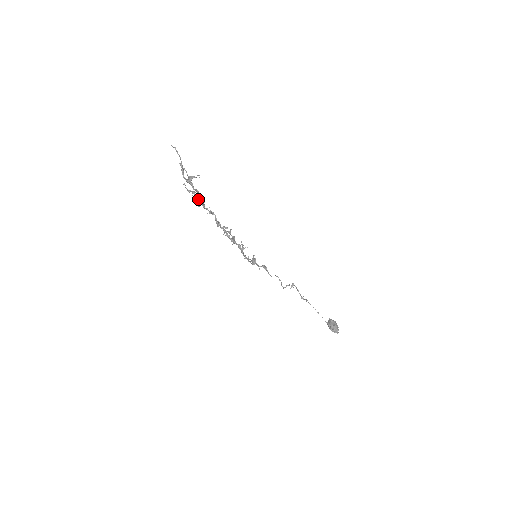
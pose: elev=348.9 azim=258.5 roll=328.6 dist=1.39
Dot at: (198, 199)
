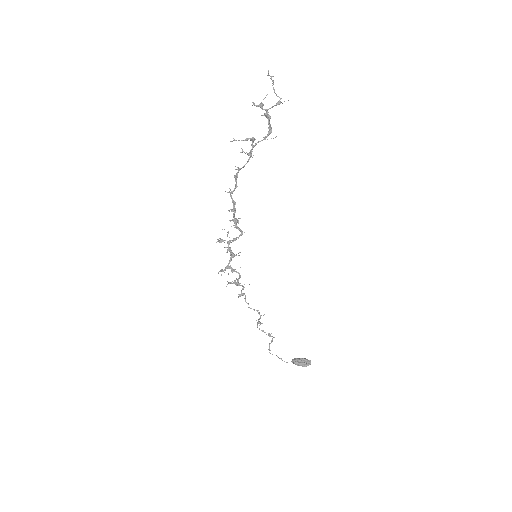
Dot at: occluded
